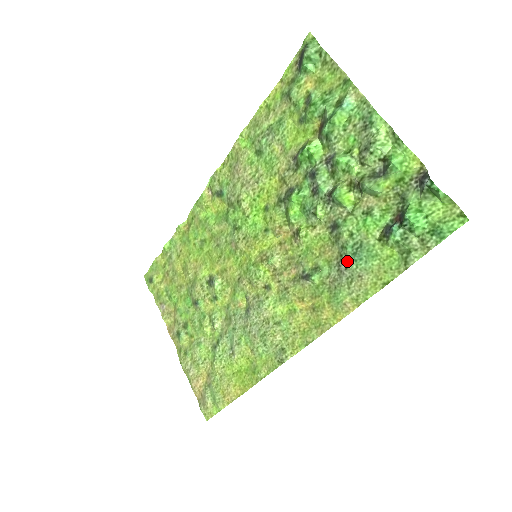
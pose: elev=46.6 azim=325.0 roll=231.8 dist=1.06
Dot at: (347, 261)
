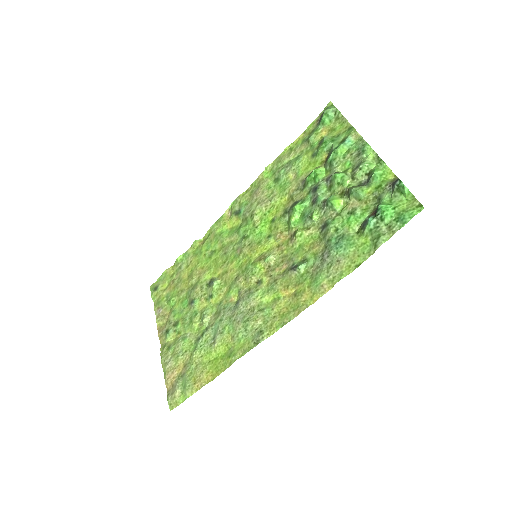
Dot at: (330, 250)
